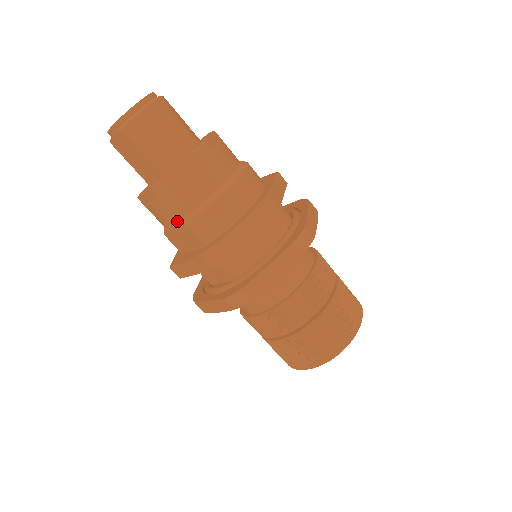
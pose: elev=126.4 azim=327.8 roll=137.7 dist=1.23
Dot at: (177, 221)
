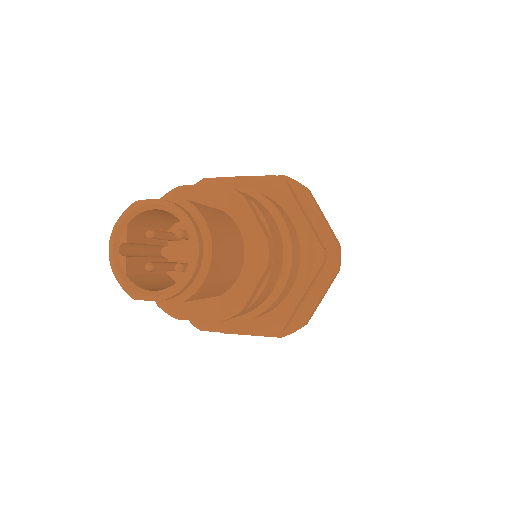
Dot at: (235, 317)
